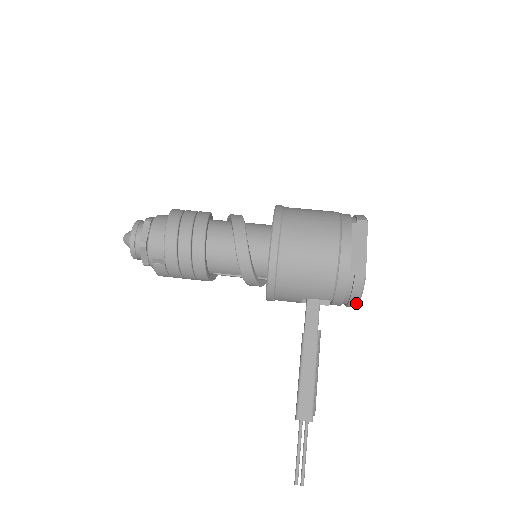
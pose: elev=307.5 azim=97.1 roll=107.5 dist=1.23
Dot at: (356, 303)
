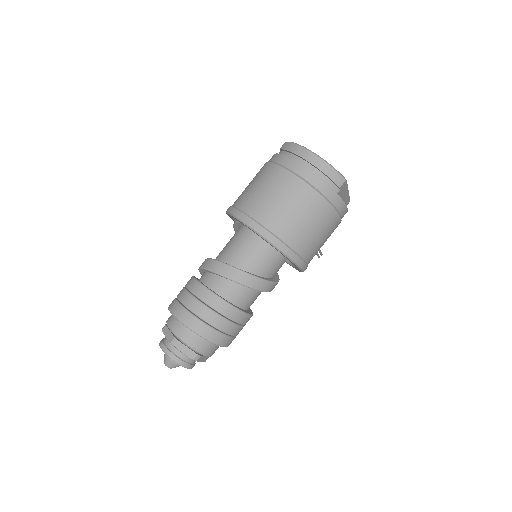
Dot at: occluded
